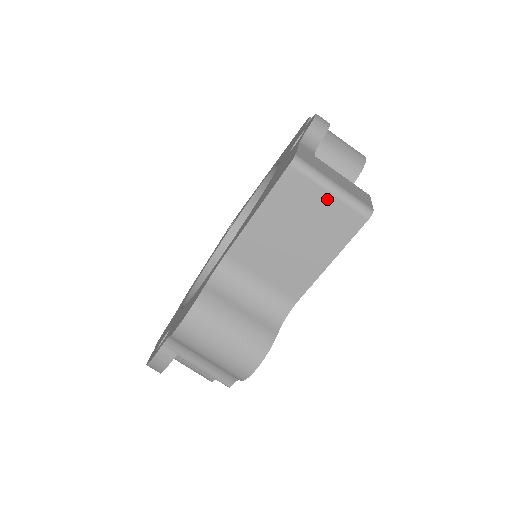
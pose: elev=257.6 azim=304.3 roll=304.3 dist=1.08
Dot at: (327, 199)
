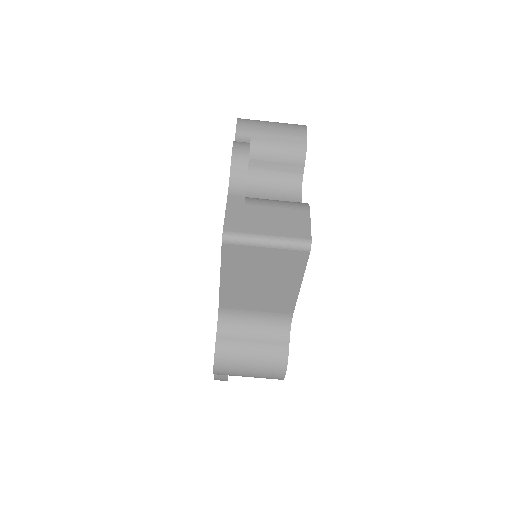
Dot at: (268, 252)
